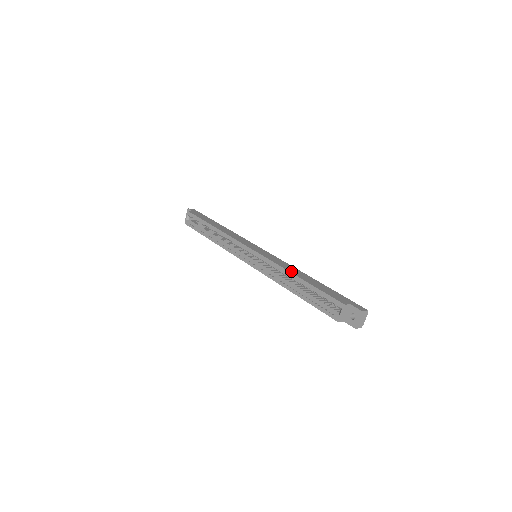
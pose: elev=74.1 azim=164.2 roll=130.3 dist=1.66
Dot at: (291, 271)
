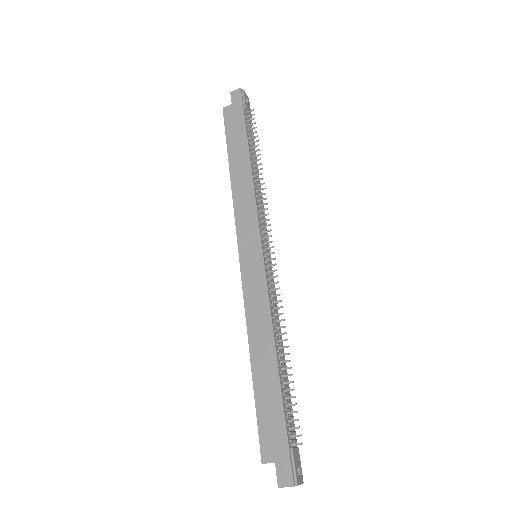
Dot at: (252, 340)
